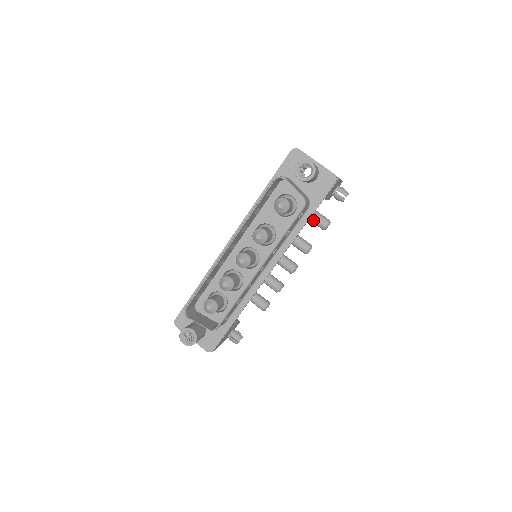
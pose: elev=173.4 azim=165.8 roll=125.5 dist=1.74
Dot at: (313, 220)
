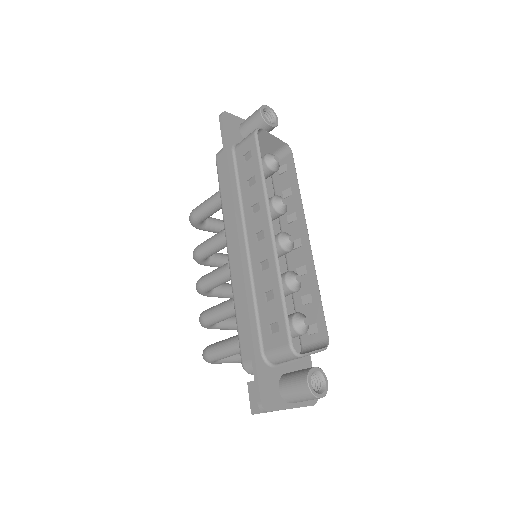
Dot at: (216, 226)
